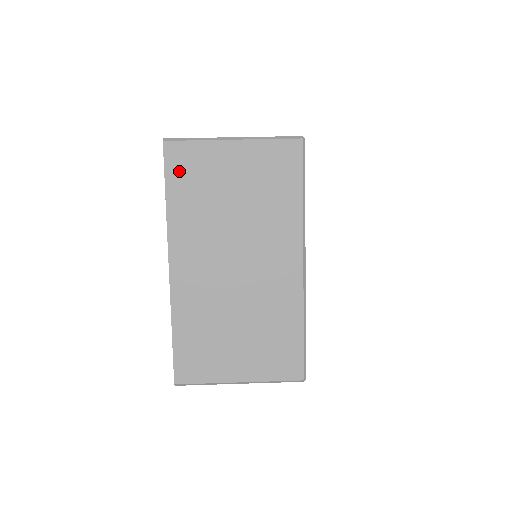
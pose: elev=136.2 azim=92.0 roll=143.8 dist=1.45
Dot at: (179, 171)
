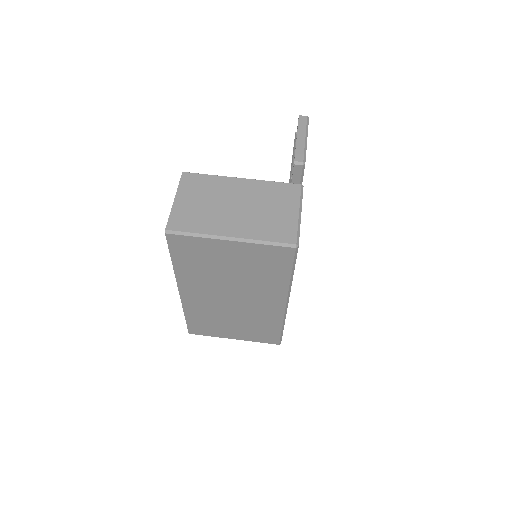
Dot at: (182, 251)
